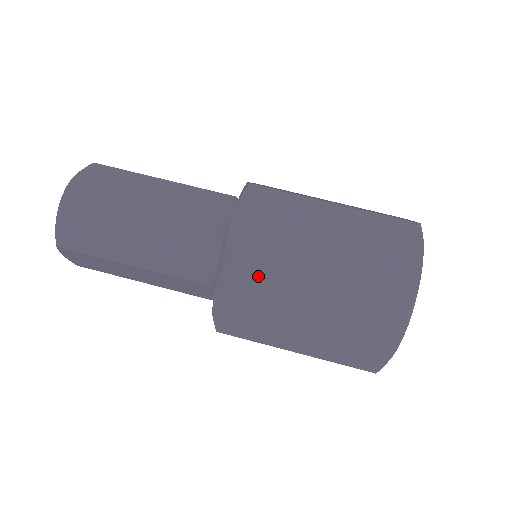
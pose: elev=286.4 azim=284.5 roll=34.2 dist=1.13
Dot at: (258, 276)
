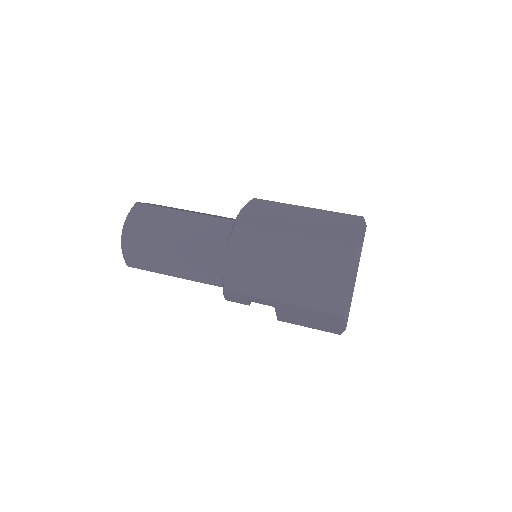
Dot at: (256, 231)
